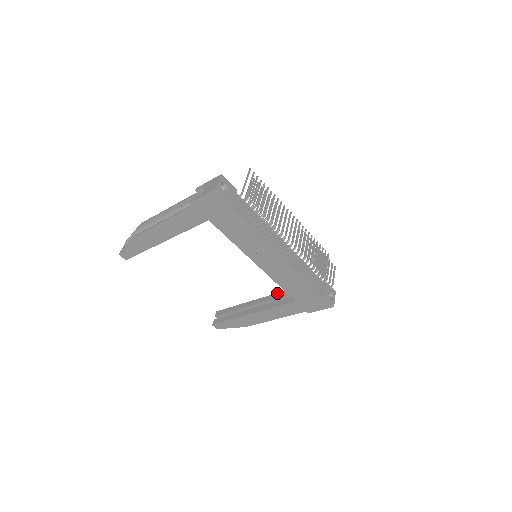
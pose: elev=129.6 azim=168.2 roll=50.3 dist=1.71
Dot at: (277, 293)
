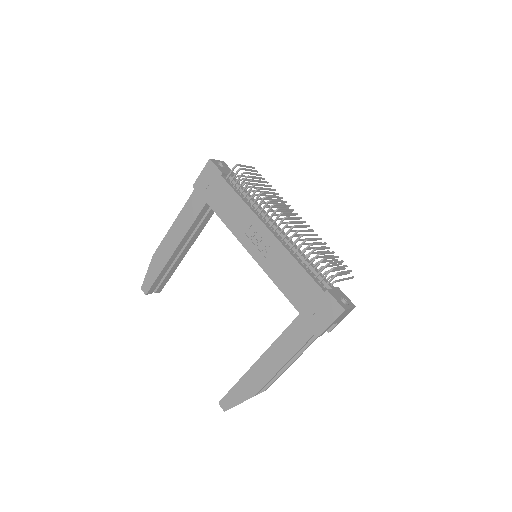
Dot at: occluded
